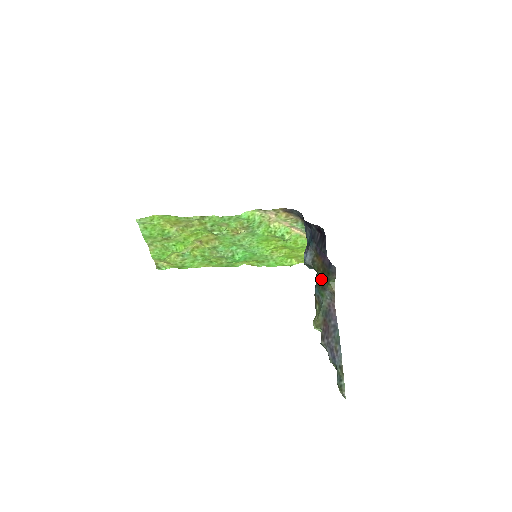
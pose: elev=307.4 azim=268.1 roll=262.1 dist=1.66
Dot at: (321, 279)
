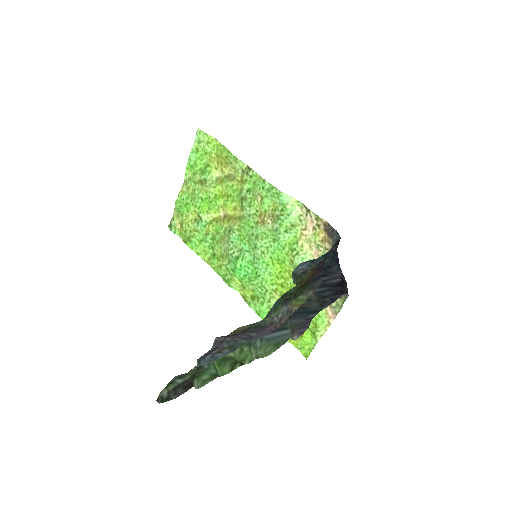
Dot at: (293, 292)
